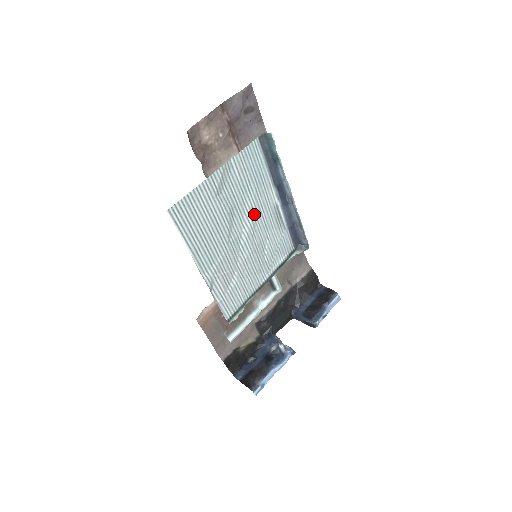
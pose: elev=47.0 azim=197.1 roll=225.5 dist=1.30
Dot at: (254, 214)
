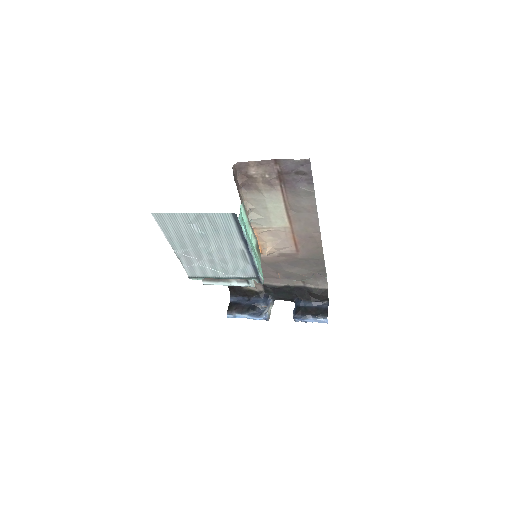
Dot at: (221, 244)
